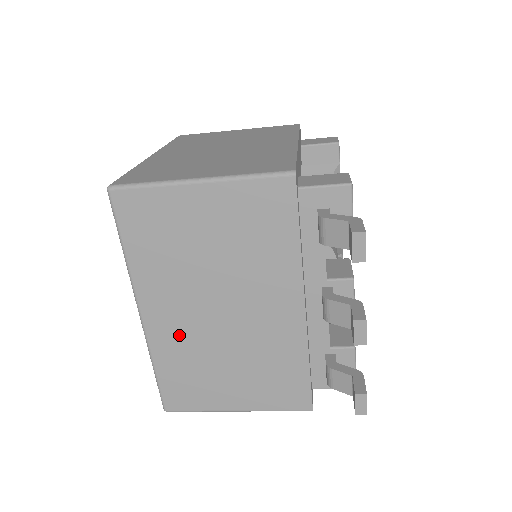
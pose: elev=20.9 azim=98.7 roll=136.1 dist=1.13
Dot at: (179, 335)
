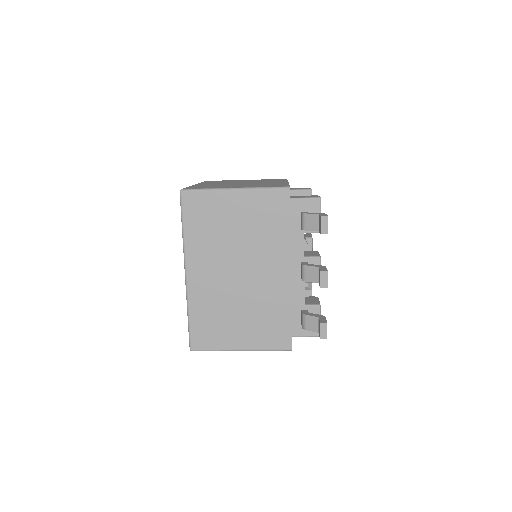
Dot at: (209, 290)
